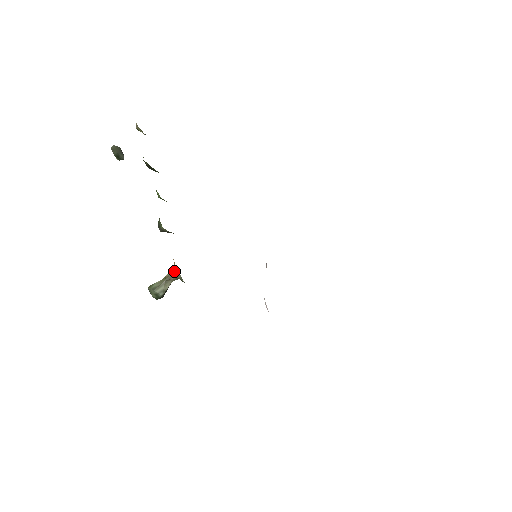
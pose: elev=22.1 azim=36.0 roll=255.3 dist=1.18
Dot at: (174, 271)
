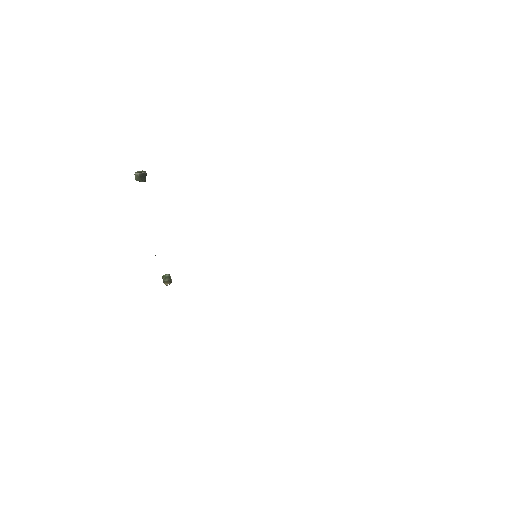
Dot at: occluded
